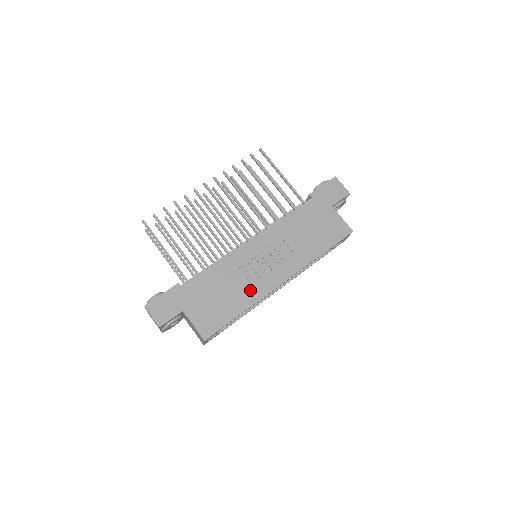
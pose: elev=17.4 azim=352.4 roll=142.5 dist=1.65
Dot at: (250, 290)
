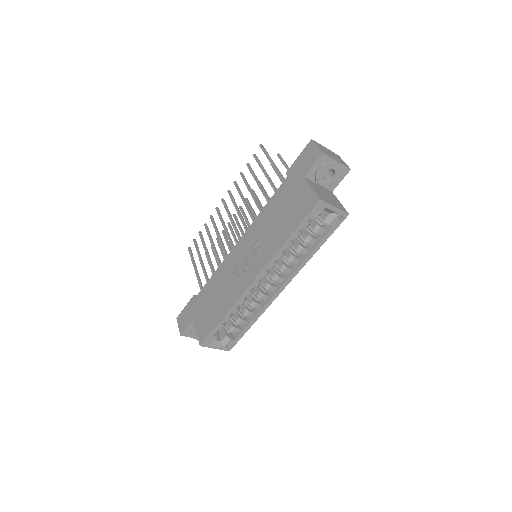
Dot at: (231, 293)
